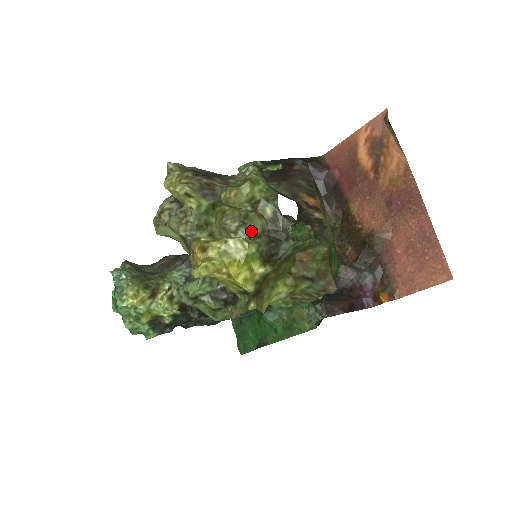
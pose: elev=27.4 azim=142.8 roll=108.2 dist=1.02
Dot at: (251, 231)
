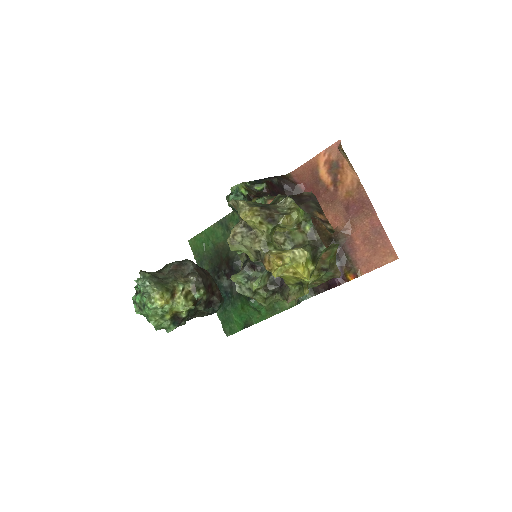
Dot at: (294, 242)
